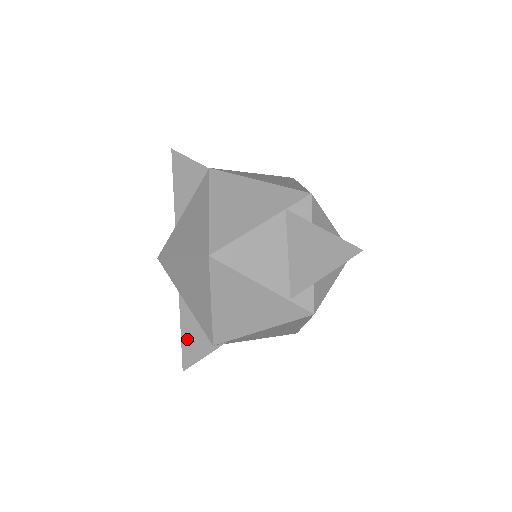
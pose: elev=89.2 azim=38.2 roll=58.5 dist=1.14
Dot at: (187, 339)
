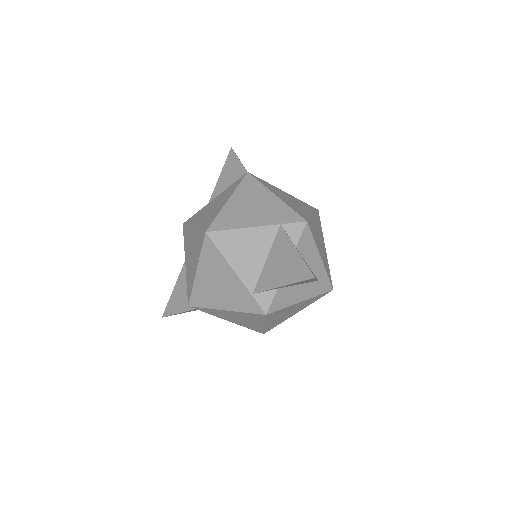
Dot at: (176, 294)
